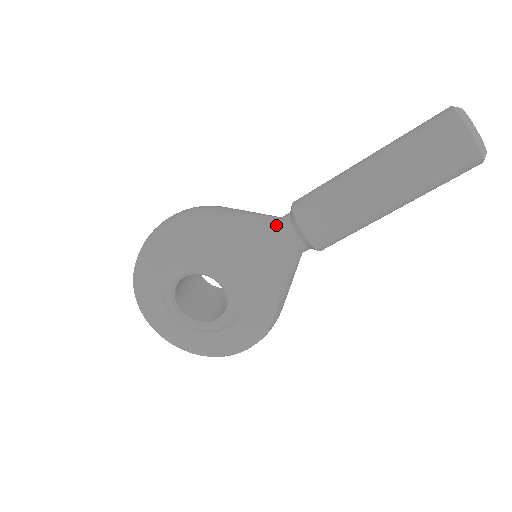
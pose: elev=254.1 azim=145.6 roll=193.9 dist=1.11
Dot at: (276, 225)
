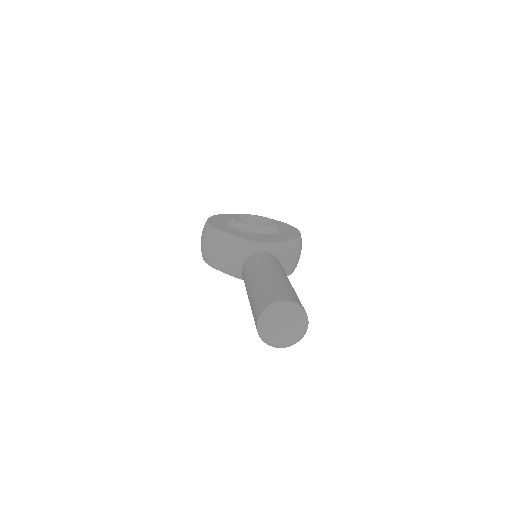
Dot at: occluded
